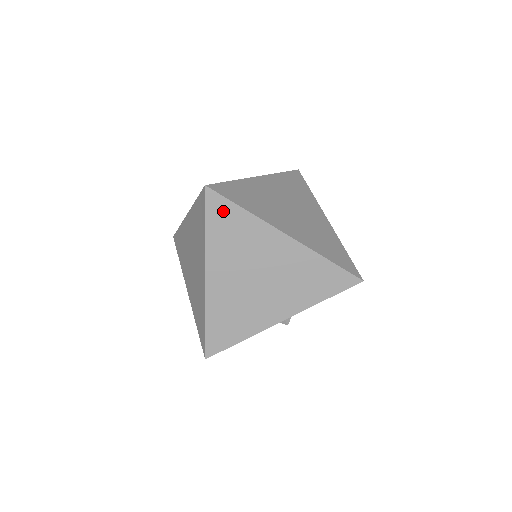
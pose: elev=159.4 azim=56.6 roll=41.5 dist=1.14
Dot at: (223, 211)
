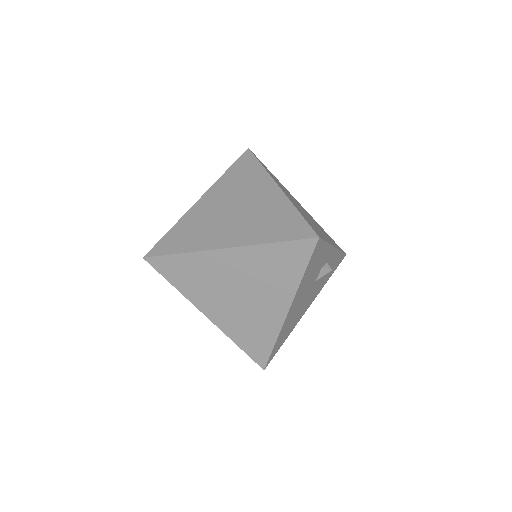
Dot at: (264, 166)
